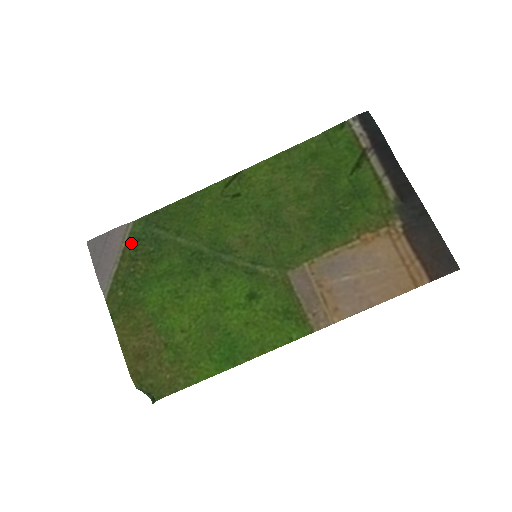
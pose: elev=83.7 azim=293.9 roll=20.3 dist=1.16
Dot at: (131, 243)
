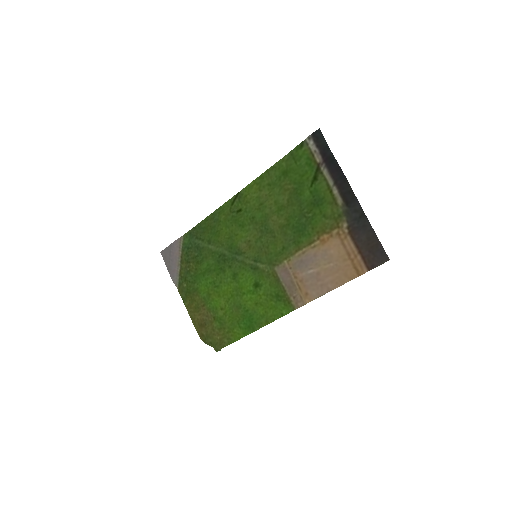
Dot at: (184, 251)
